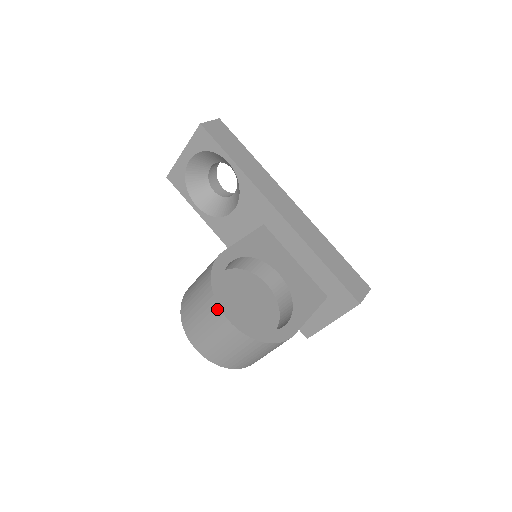
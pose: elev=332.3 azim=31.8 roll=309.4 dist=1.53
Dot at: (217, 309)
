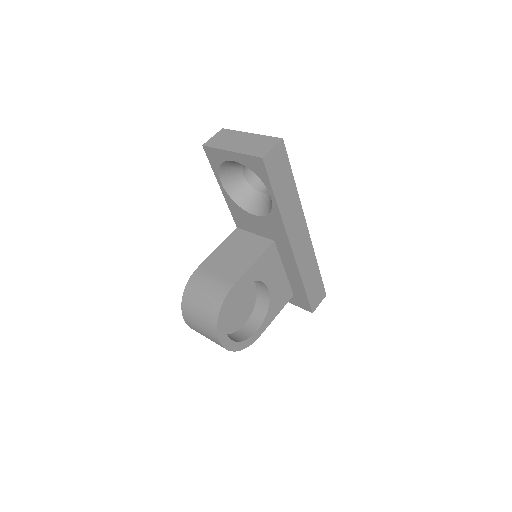
Dot at: (216, 335)
